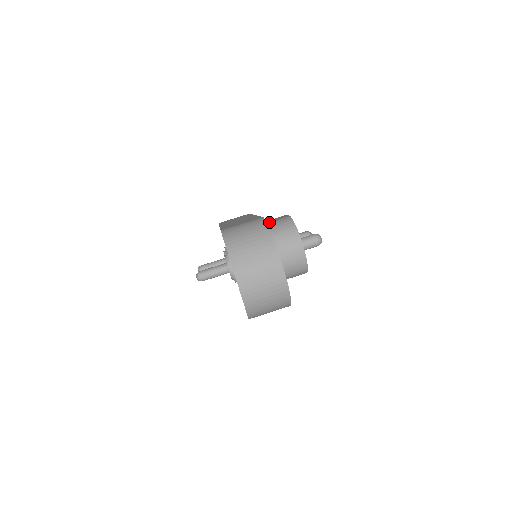
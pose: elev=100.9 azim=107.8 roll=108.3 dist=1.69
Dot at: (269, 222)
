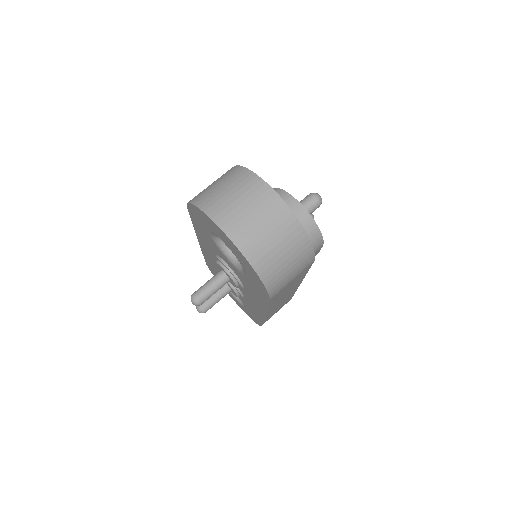
Dot at: occluded
